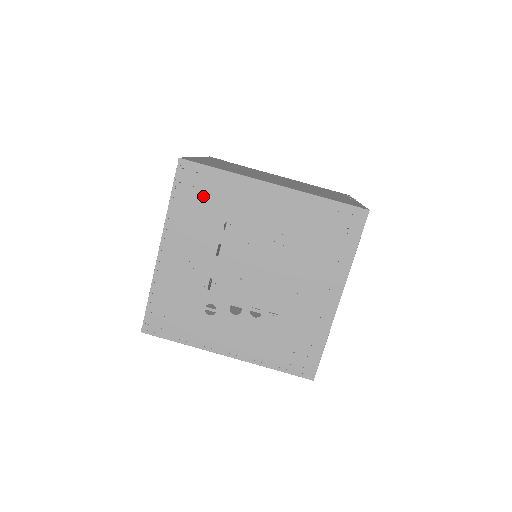
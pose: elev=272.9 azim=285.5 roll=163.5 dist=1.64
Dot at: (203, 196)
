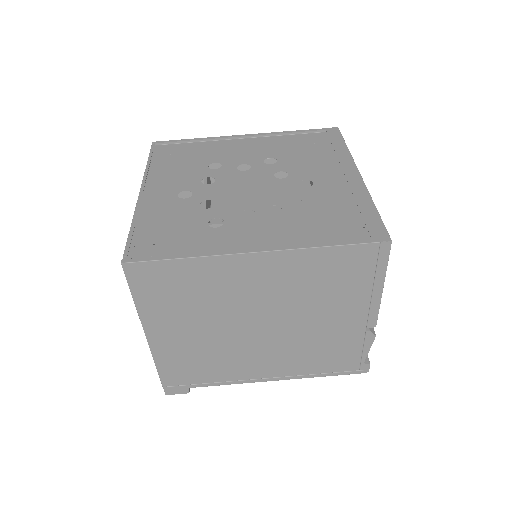
Dot at: (181, 157)
